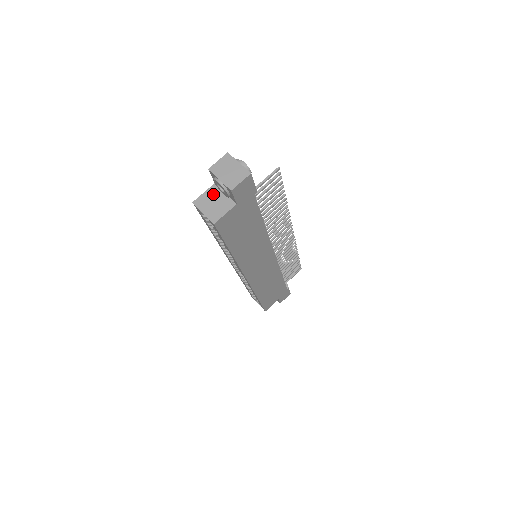
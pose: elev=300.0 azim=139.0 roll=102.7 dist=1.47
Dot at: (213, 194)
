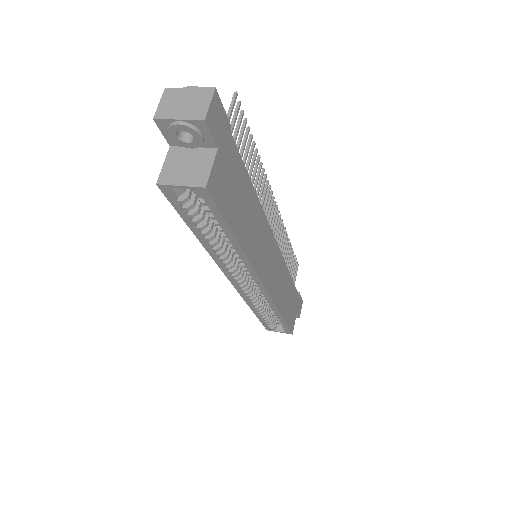
Dot at: (177, 158)
